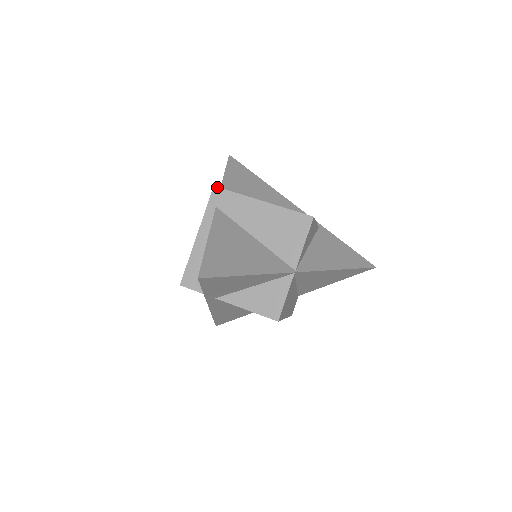
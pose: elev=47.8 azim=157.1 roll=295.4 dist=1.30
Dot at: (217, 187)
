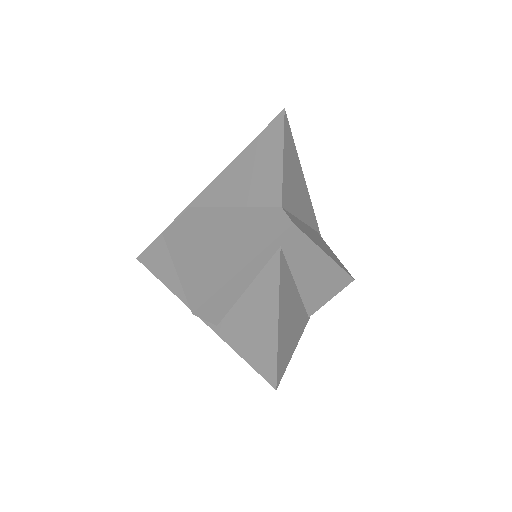
Dot at: (296, 226)
